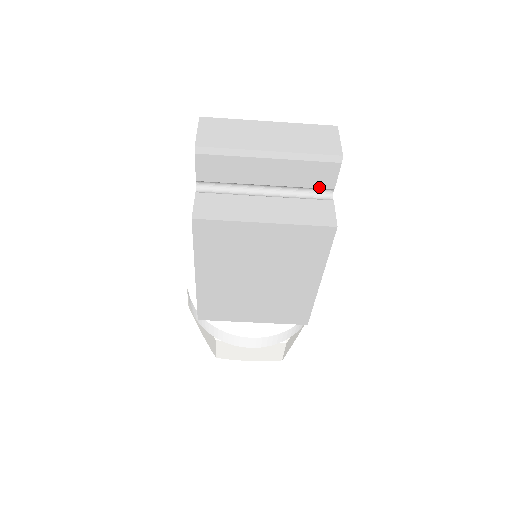
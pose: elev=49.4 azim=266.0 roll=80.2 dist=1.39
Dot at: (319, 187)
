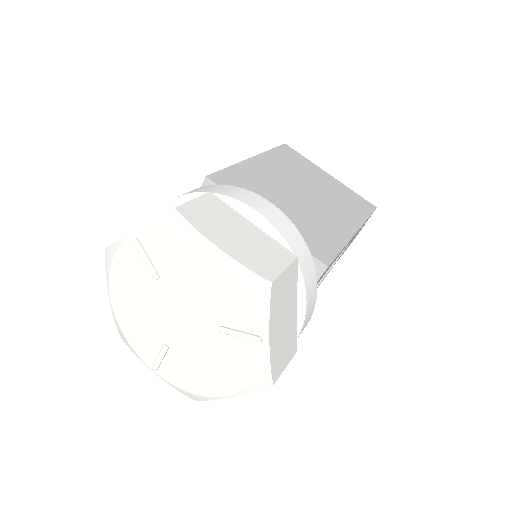
Dot at: occluded
